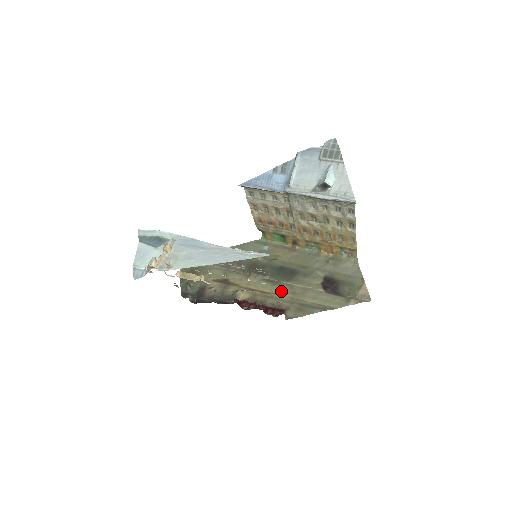
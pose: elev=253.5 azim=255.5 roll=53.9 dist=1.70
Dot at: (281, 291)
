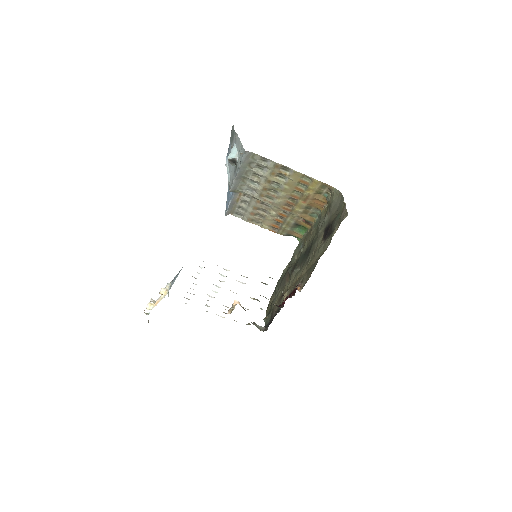
Dot at: (303, 270)
